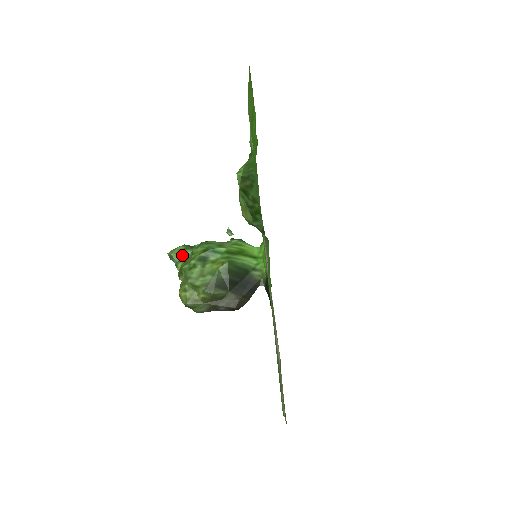
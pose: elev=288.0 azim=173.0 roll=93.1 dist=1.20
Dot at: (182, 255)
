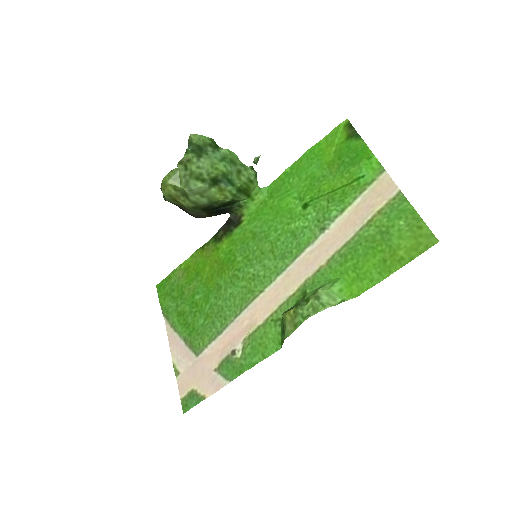
Dot at: (202, 149)
